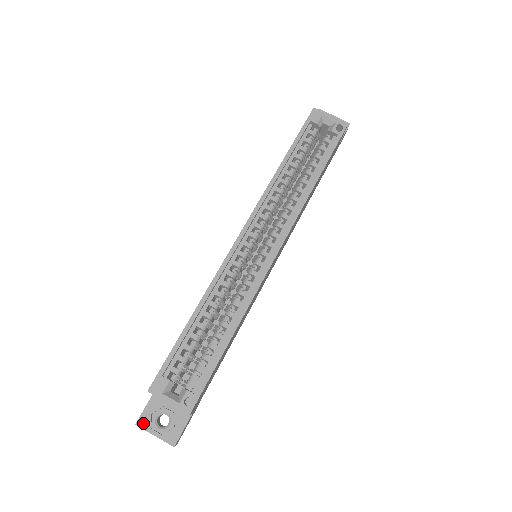
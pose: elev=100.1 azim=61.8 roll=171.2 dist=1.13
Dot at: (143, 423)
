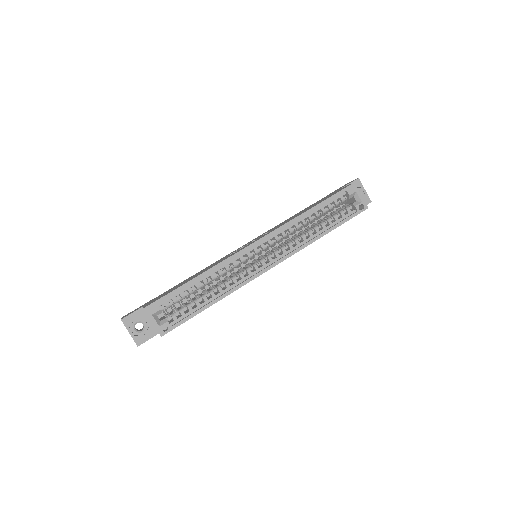
Dot at: (126, 321)
